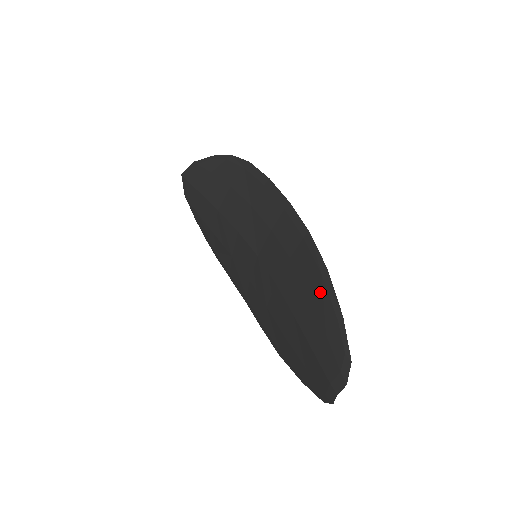
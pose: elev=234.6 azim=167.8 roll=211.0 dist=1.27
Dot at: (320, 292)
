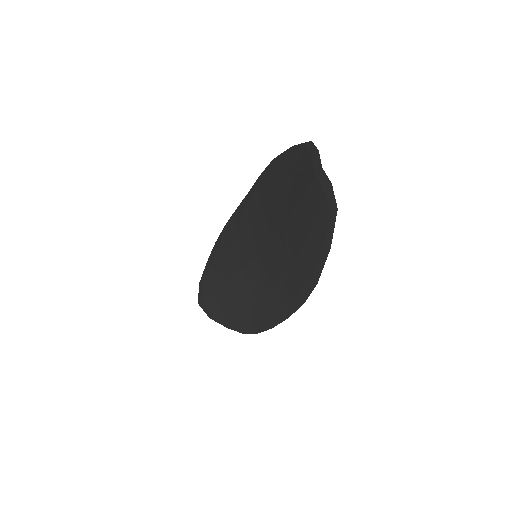
Dot at: (278, 171)
